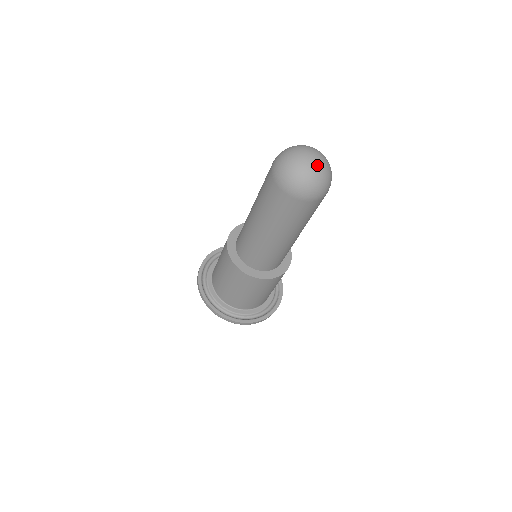
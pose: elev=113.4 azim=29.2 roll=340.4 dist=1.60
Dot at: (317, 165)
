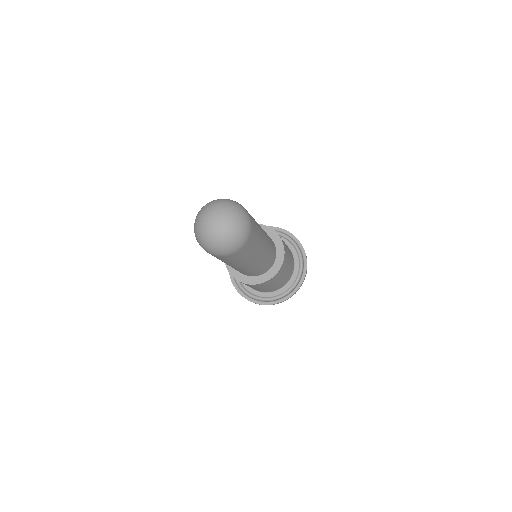
Dot at: (214, 231)
